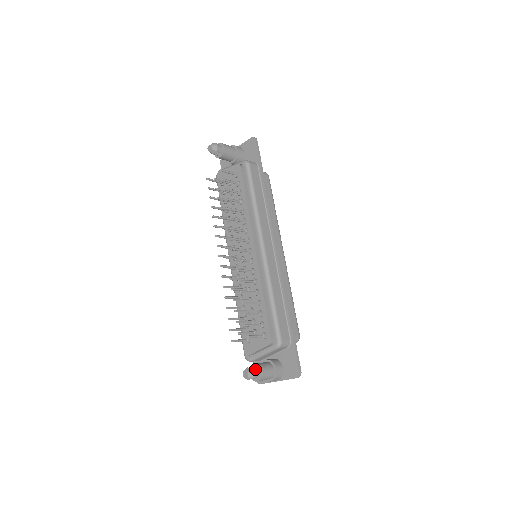
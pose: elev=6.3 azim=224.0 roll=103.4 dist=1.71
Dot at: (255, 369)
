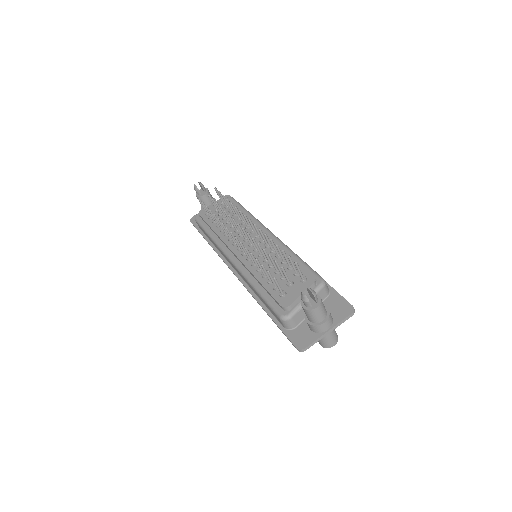
Dot at: occluded
